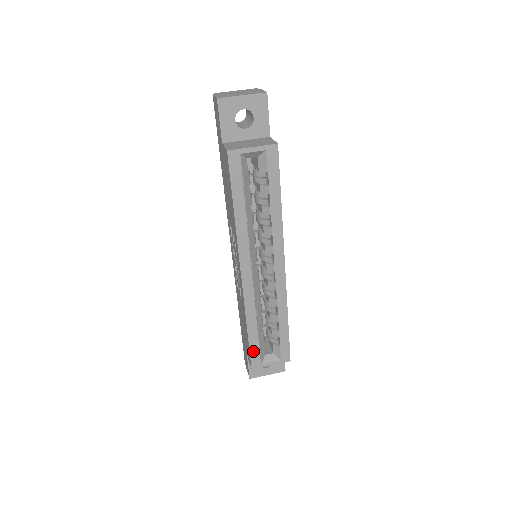
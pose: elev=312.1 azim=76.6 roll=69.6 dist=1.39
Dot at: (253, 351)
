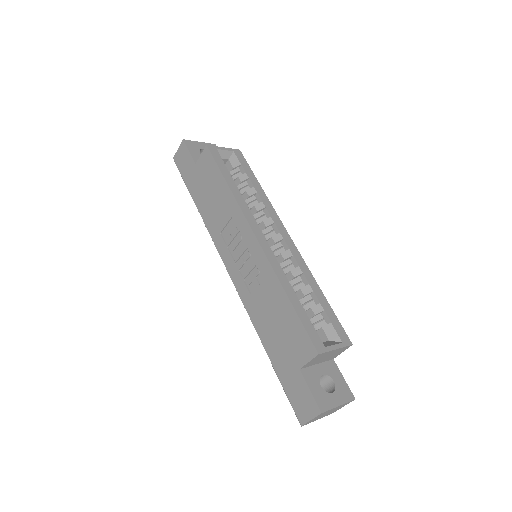
Dot at: (307, 327)
